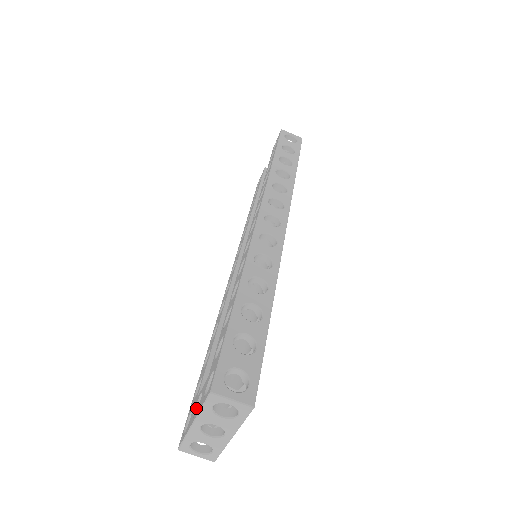
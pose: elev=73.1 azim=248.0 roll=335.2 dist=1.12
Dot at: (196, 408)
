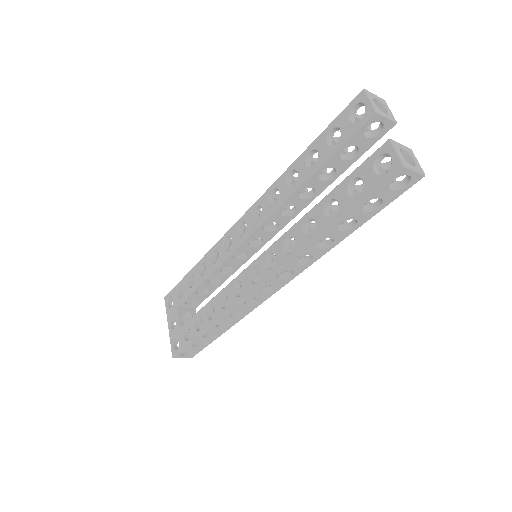
Dot at: (173, 316)
